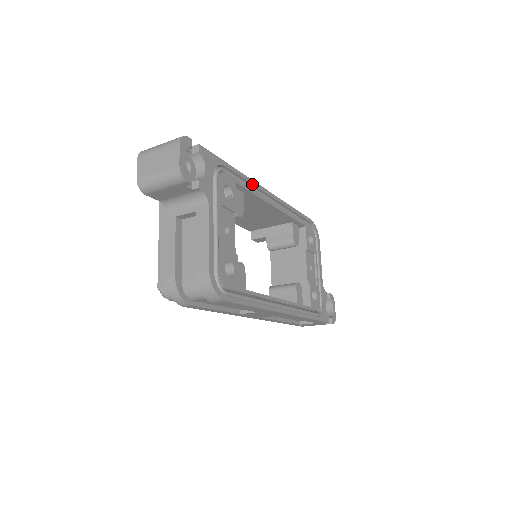
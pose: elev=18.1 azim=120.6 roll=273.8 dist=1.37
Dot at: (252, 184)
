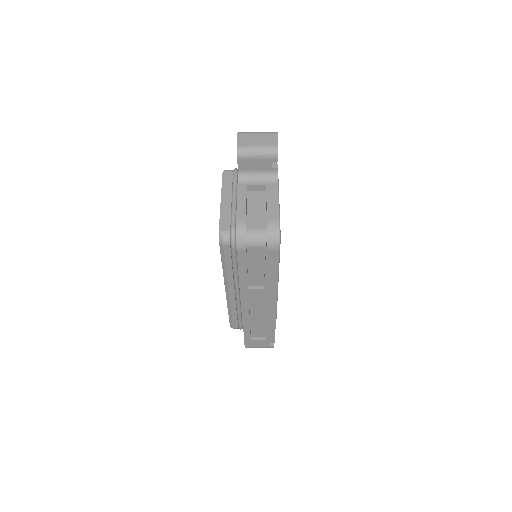
Dot at: occluded
